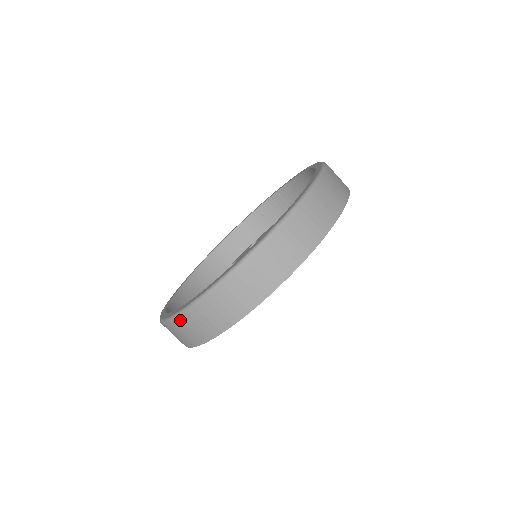
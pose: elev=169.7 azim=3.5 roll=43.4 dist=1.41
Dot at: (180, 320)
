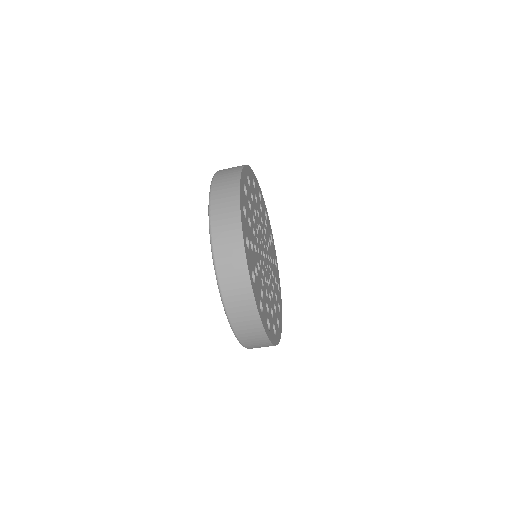
Dot at: (223, 284)
